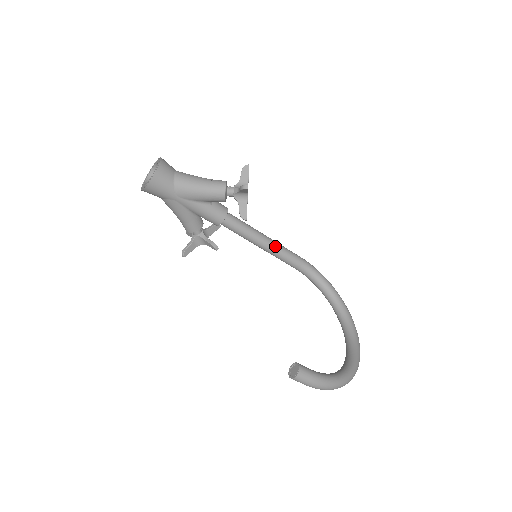
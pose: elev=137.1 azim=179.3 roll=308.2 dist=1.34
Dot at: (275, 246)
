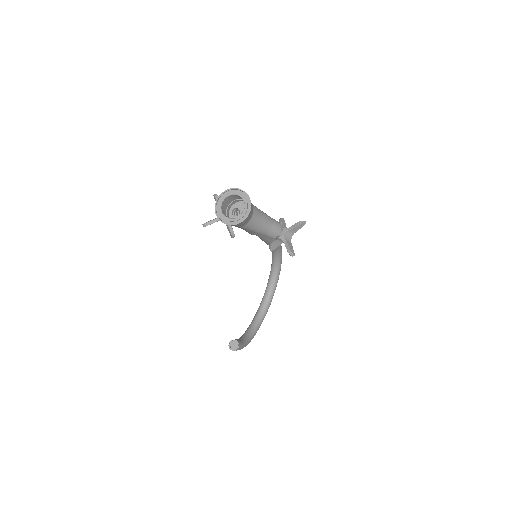
Dot at: (271, 242)
